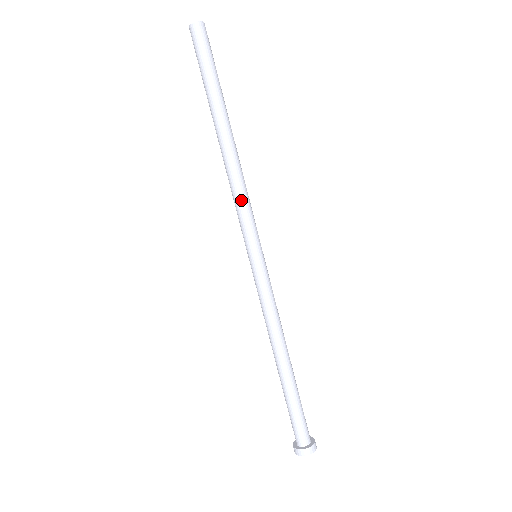
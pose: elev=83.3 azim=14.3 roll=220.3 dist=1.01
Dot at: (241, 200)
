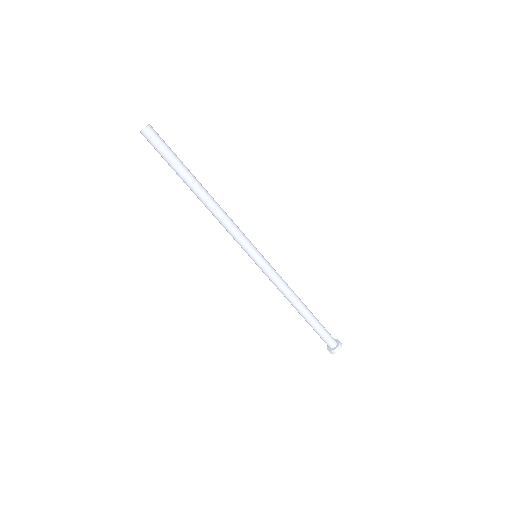
Dot at: (230, 230)
